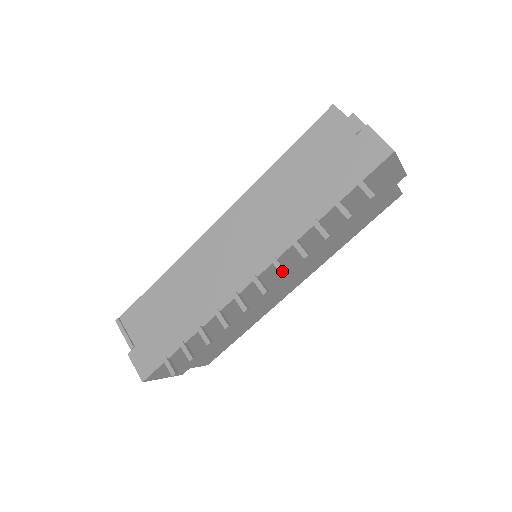
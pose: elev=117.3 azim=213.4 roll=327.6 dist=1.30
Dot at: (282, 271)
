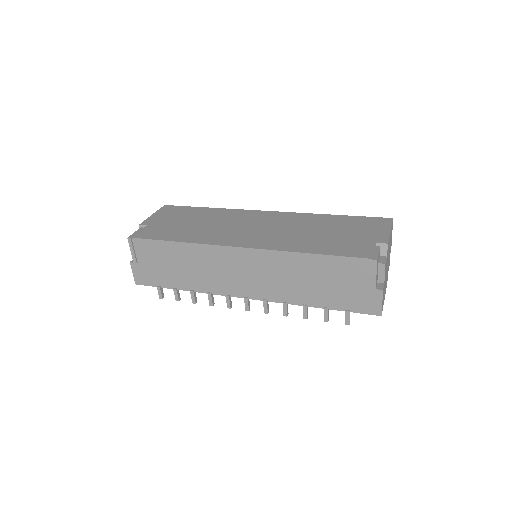
Dot at: (266, 310)
